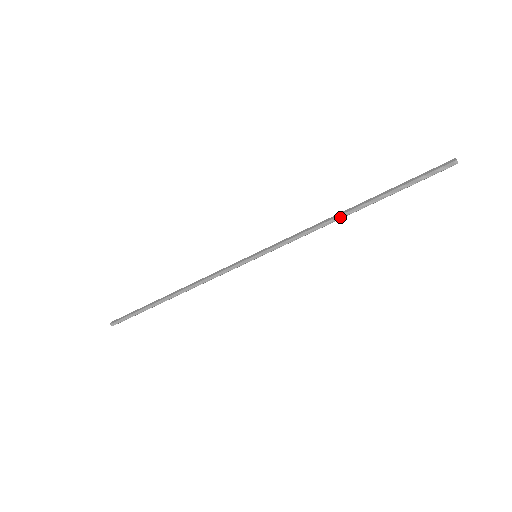
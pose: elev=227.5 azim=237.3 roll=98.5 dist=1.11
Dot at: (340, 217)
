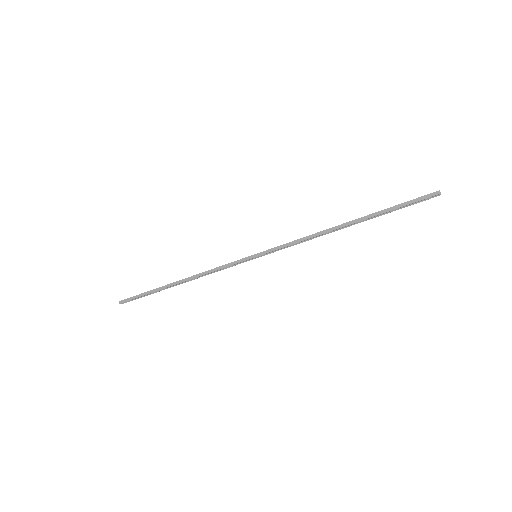
Dot at: (334, 231)
